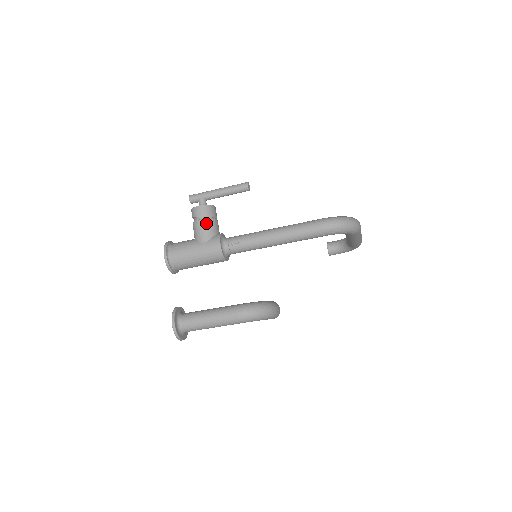
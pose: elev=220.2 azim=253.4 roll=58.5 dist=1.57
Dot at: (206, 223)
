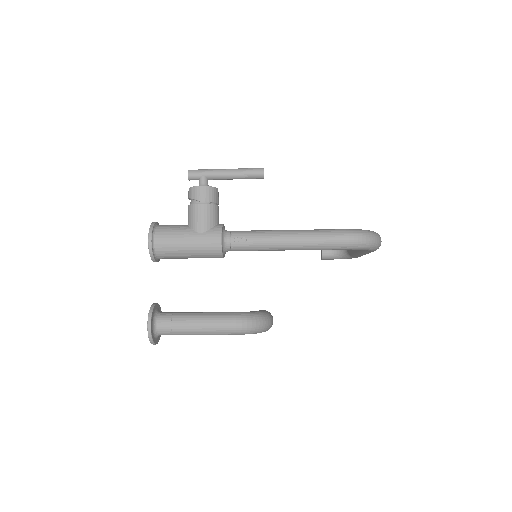
Dot at: (207, 209)
